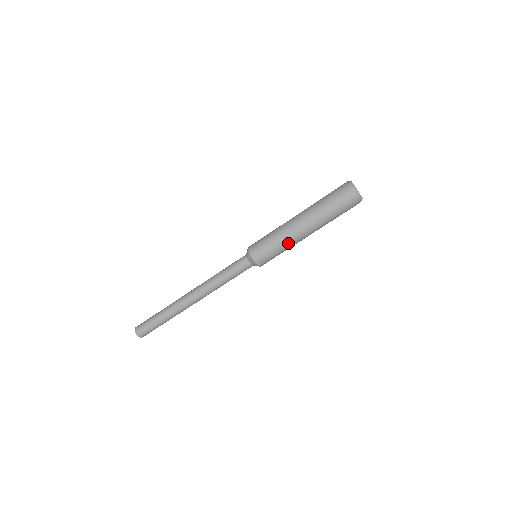
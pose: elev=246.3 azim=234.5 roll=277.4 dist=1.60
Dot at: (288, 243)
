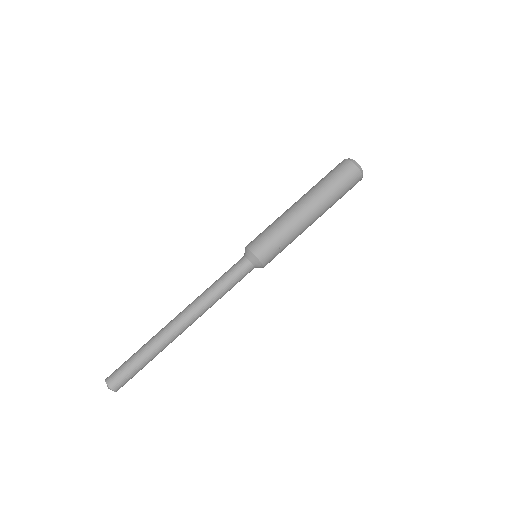
Dot at: (287, 224)
